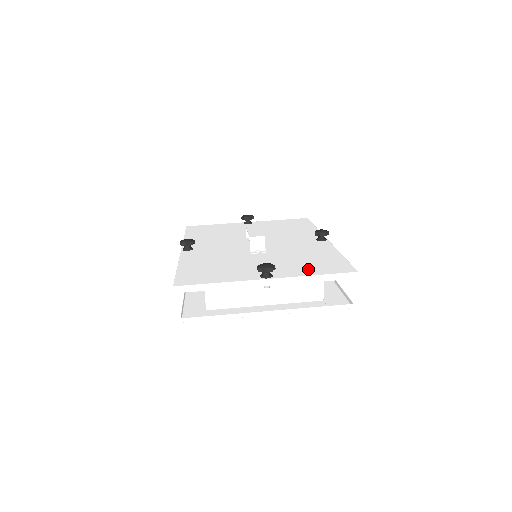
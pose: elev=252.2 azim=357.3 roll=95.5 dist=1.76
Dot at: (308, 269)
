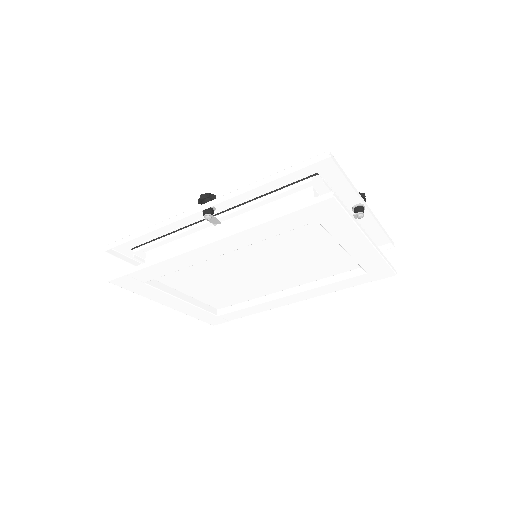
Dot at: occluded
